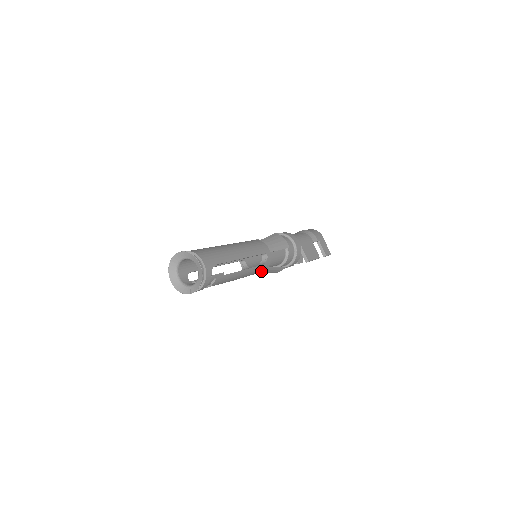
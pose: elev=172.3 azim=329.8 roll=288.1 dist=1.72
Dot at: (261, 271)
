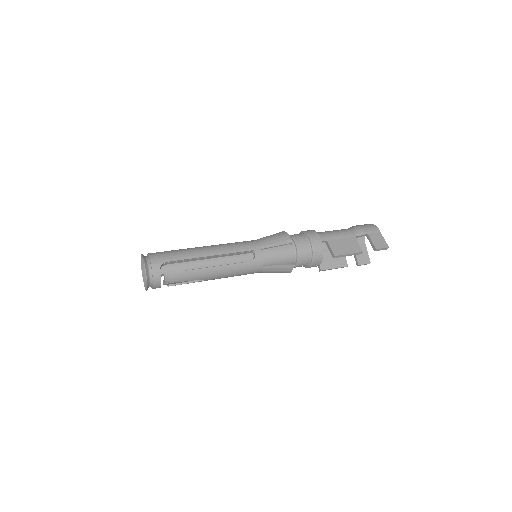
Dot at: (256, 269)
